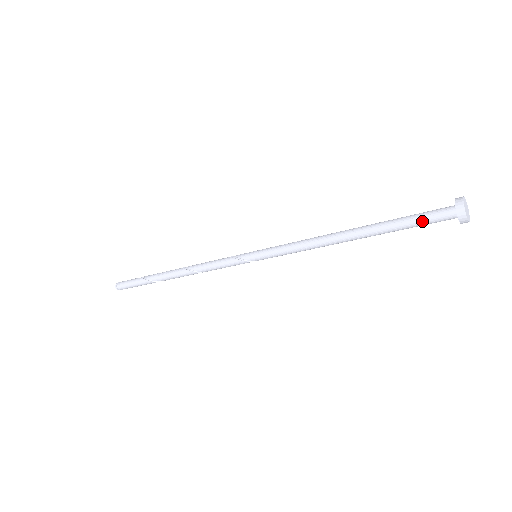
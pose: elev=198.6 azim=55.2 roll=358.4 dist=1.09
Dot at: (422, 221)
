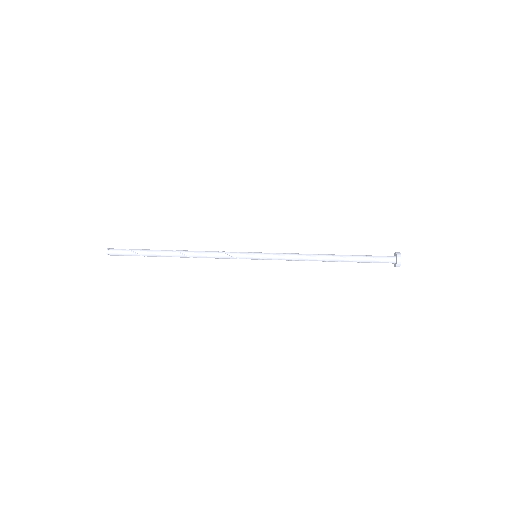
Dot at: occluded
